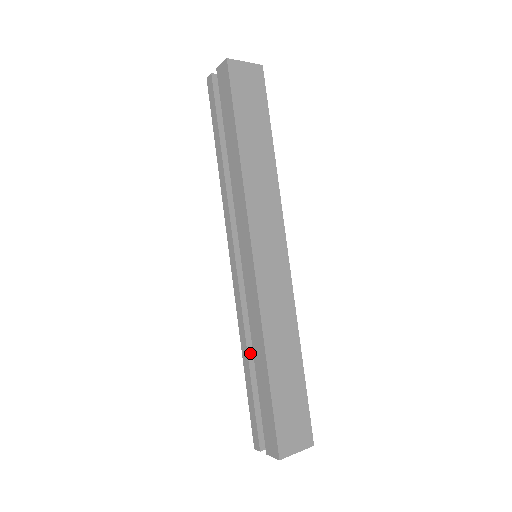
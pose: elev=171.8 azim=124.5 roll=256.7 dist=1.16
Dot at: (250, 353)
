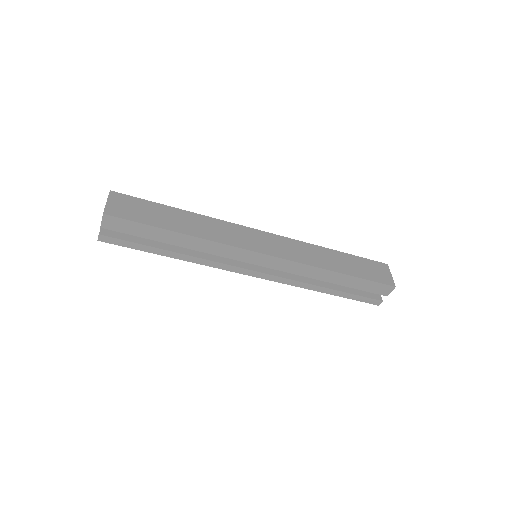
Dot at: (321, 285)
